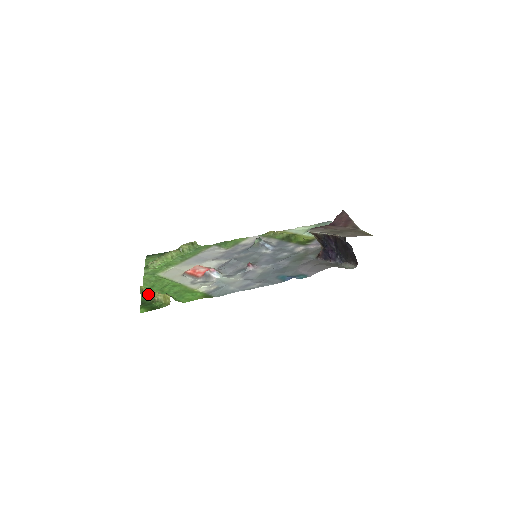
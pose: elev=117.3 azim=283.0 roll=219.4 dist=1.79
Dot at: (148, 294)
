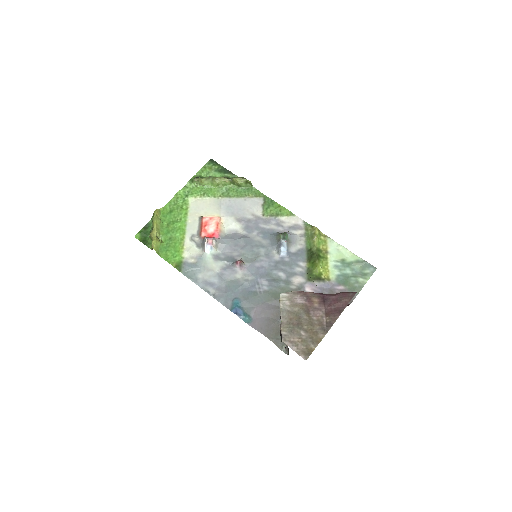
Dot at: (153, 224)
